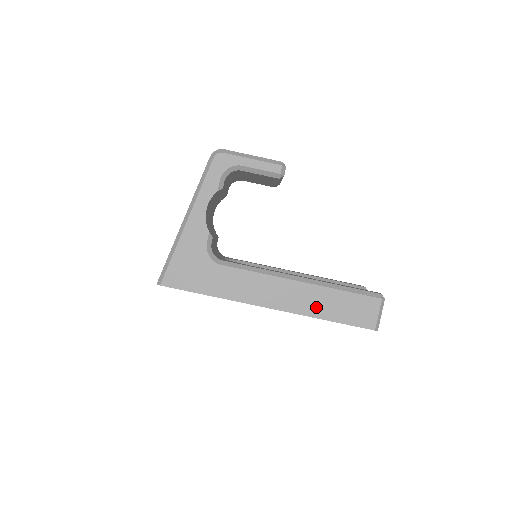
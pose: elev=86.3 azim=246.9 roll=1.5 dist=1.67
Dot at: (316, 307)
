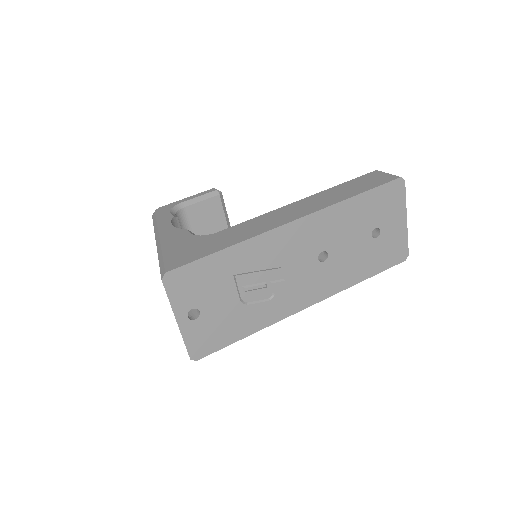
Dot at: (334, 198)
